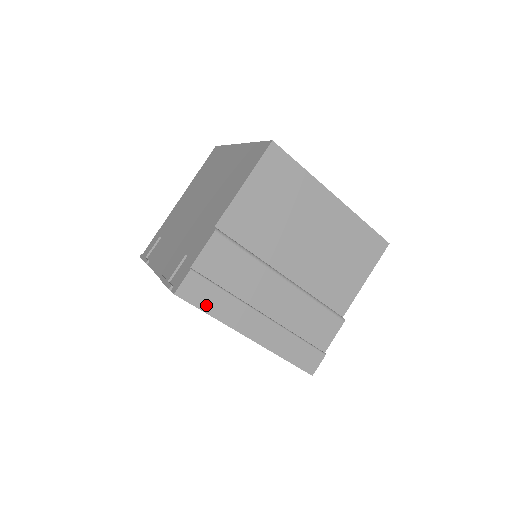
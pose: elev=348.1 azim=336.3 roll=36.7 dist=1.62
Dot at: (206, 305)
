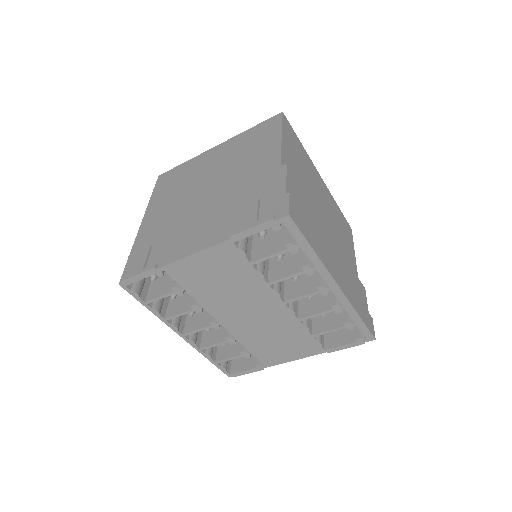
Dot at: (308, 237)
